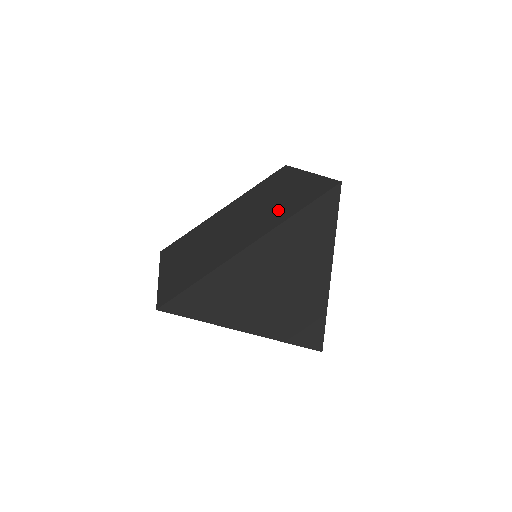
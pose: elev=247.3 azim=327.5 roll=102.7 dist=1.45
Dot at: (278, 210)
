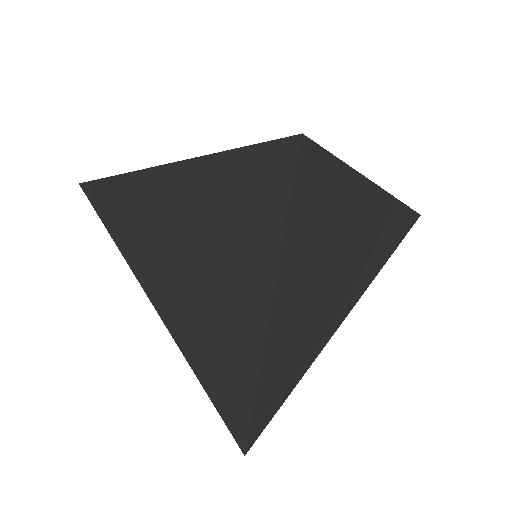
Dot at: occluded
